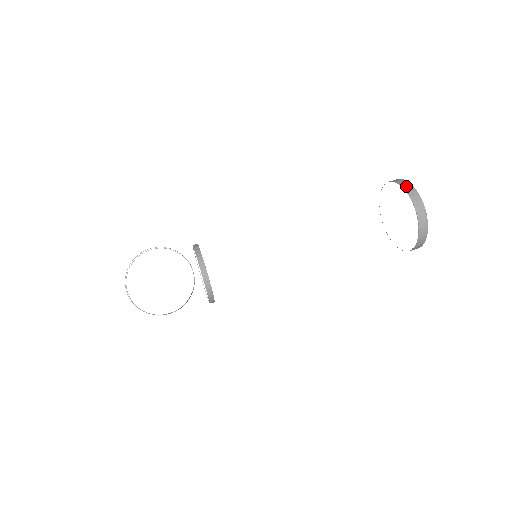
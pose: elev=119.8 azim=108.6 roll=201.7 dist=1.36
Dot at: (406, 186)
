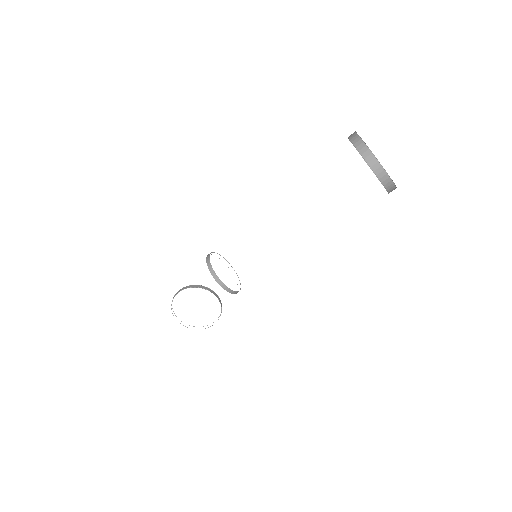
Dot at: (365, 154)
